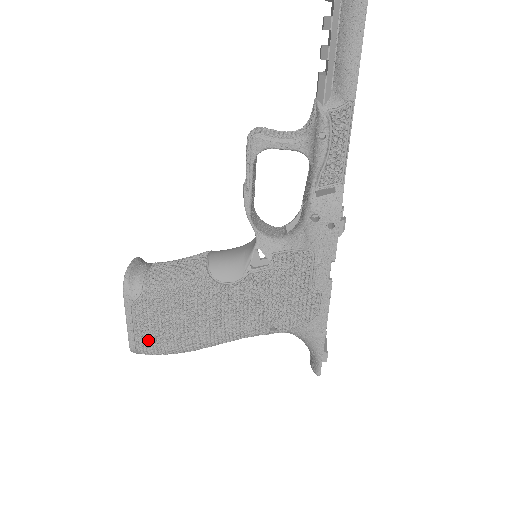
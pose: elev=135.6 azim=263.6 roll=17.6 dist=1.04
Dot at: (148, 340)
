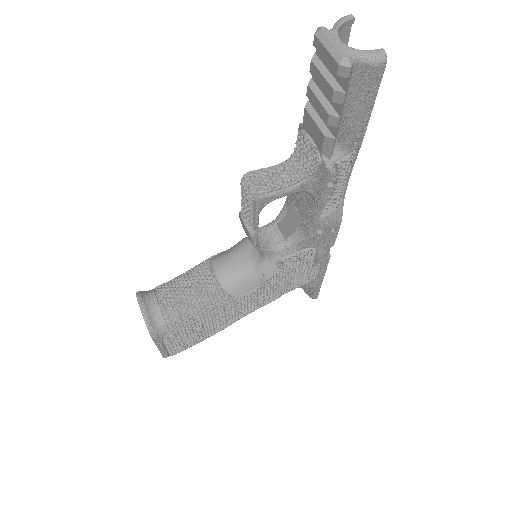
Dot at: (180, 348)
